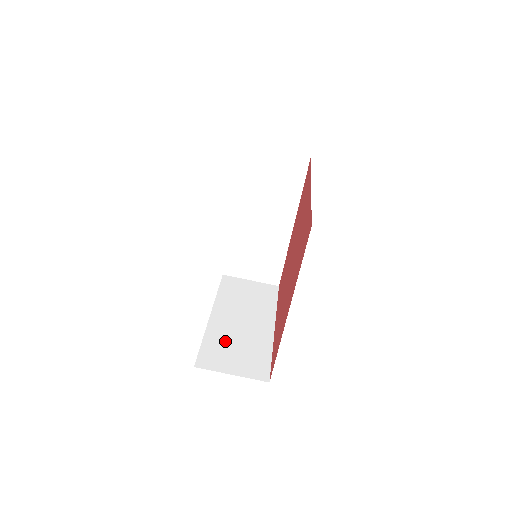
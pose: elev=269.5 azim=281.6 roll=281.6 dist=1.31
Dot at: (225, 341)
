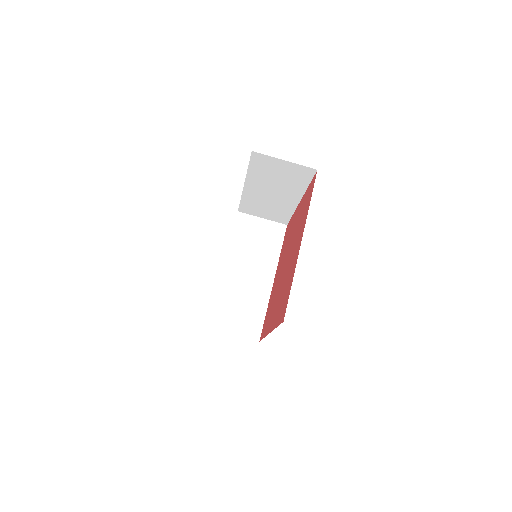
Dot at: occluded
